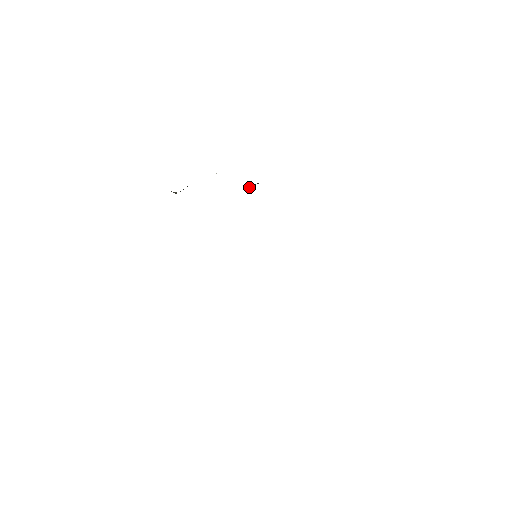
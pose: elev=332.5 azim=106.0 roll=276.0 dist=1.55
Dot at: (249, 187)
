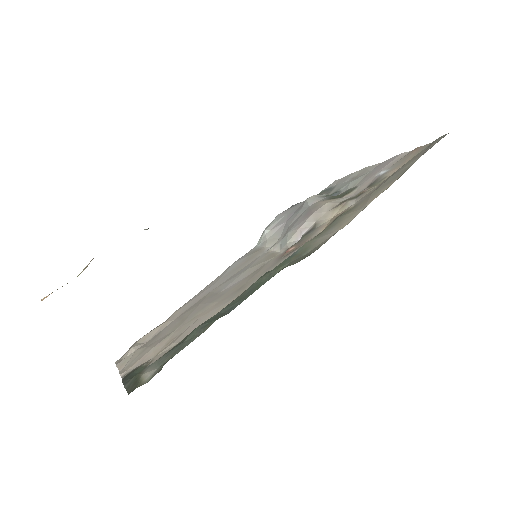
Dot at: occluded
